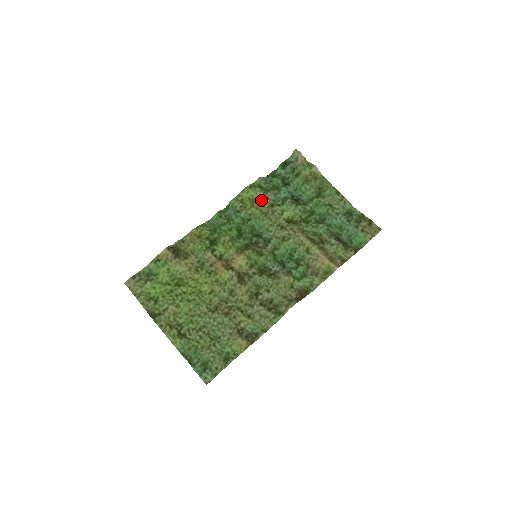
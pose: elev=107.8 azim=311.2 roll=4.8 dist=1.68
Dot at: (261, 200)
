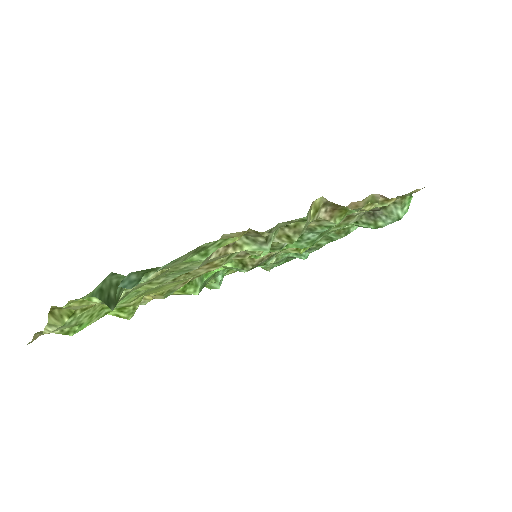
Dot at: occluded
